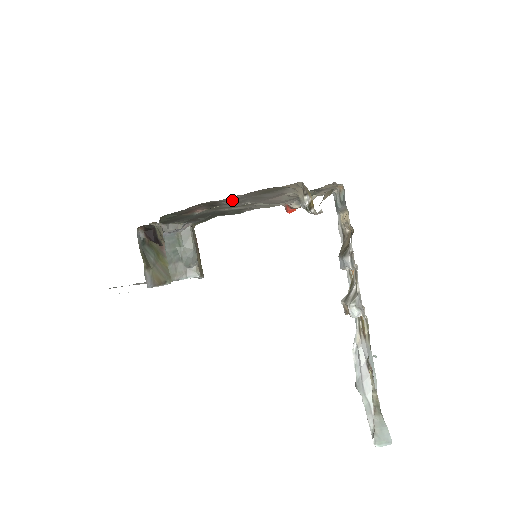
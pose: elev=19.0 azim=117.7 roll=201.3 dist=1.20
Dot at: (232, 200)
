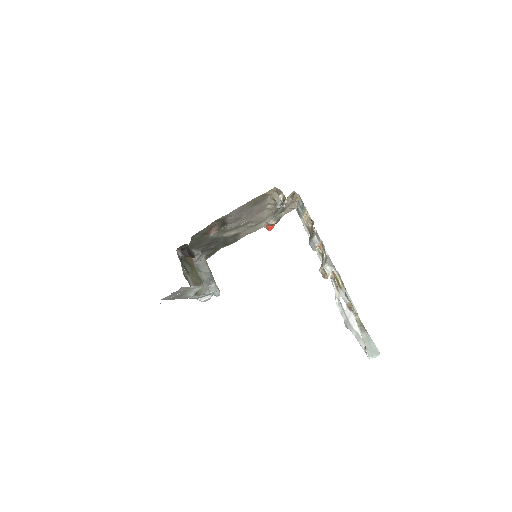
Dot at: (235, 214)
